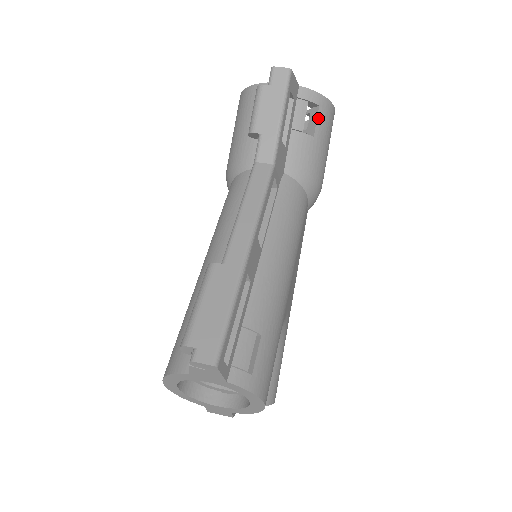
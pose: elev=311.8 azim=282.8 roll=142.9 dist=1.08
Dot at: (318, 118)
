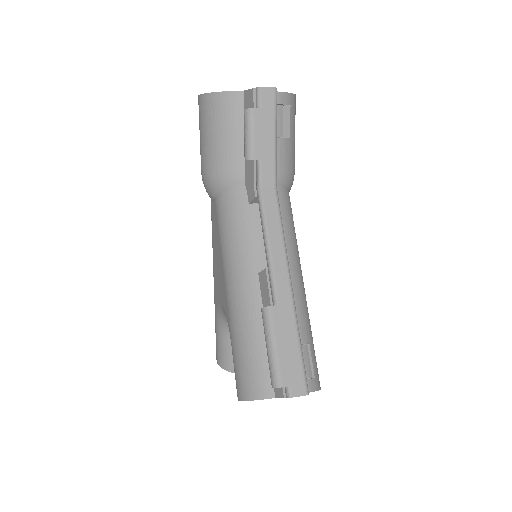
Dot at: (291, 118)
